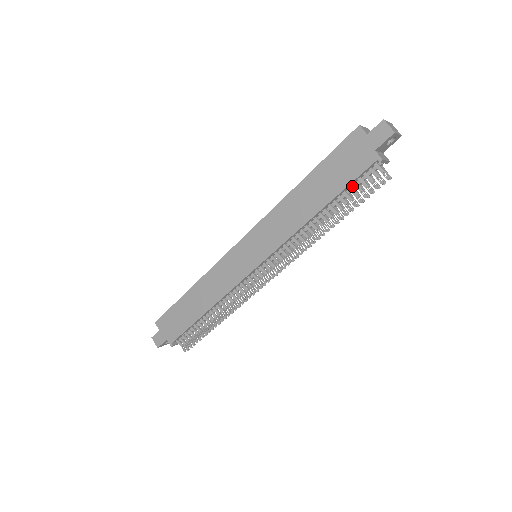
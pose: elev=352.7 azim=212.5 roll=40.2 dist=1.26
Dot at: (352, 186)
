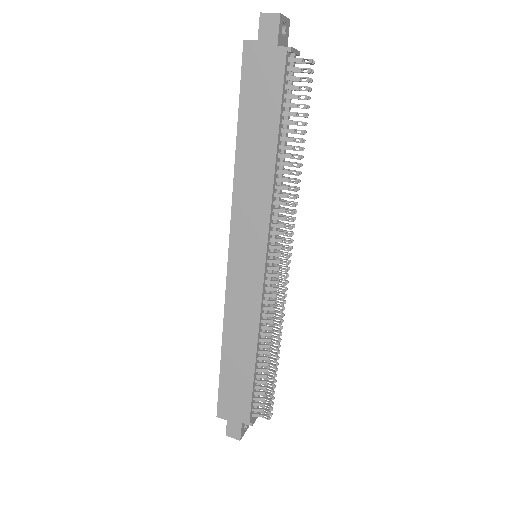
Dot at: (286, 102)
